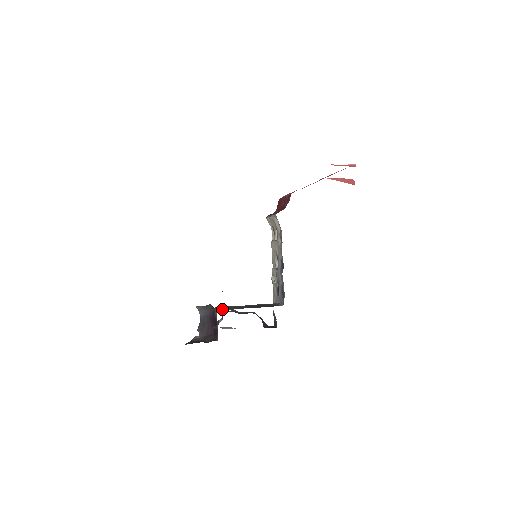
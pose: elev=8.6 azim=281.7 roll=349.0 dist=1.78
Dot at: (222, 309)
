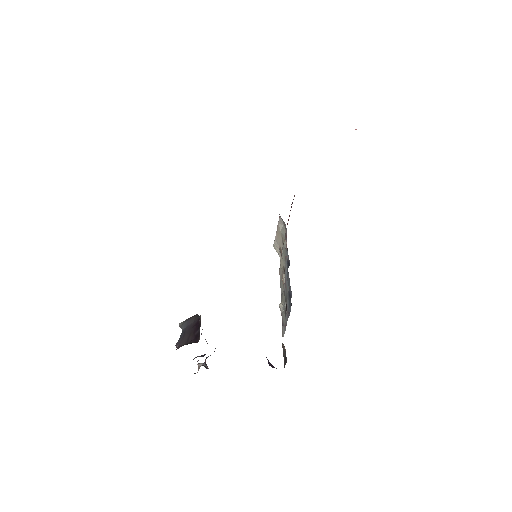
Dot at: occluded
